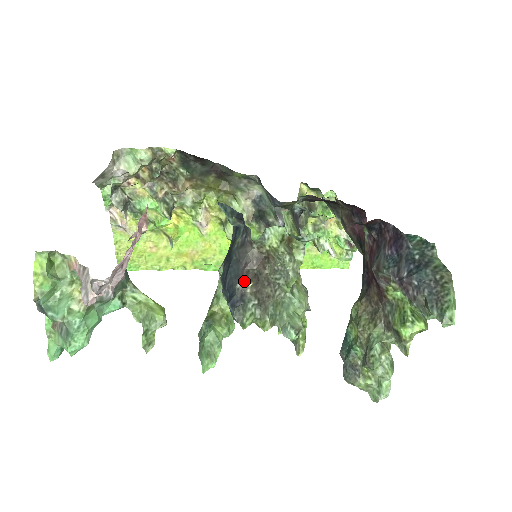
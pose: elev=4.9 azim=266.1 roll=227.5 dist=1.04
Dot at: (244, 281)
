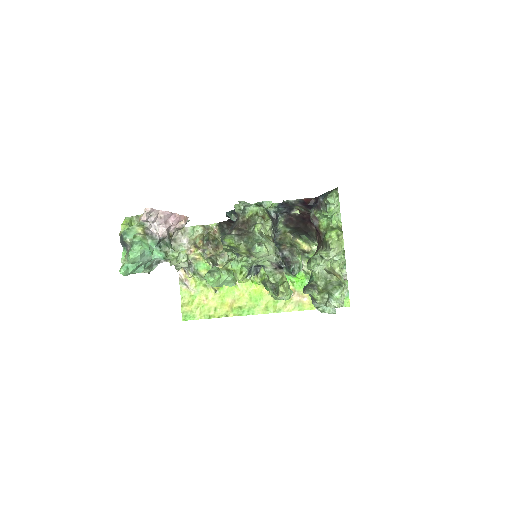
Dot at: (231, 230)
